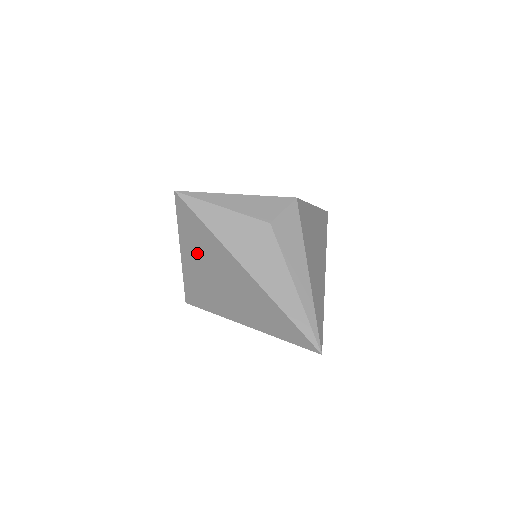
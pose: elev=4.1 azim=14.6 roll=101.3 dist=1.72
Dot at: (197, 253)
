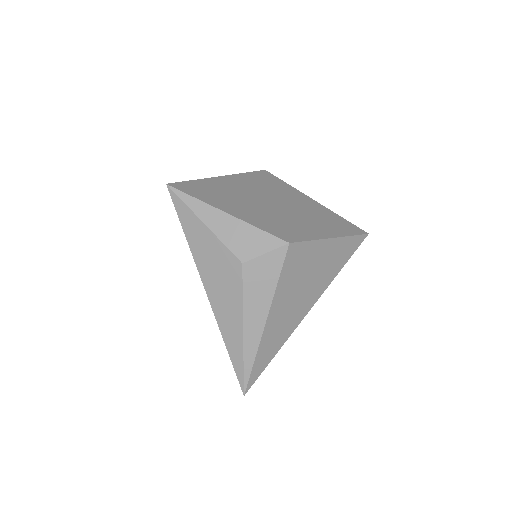
Dot at: occluded
